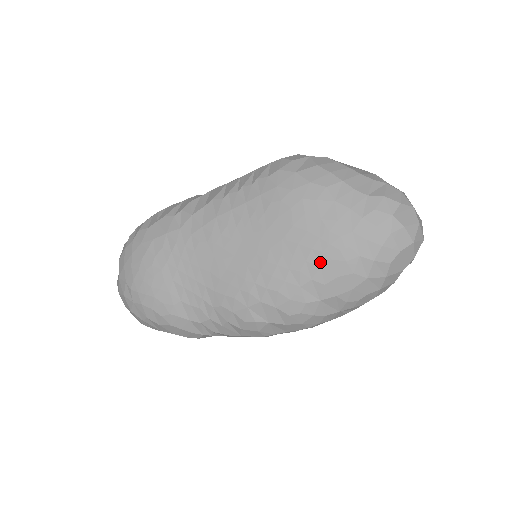
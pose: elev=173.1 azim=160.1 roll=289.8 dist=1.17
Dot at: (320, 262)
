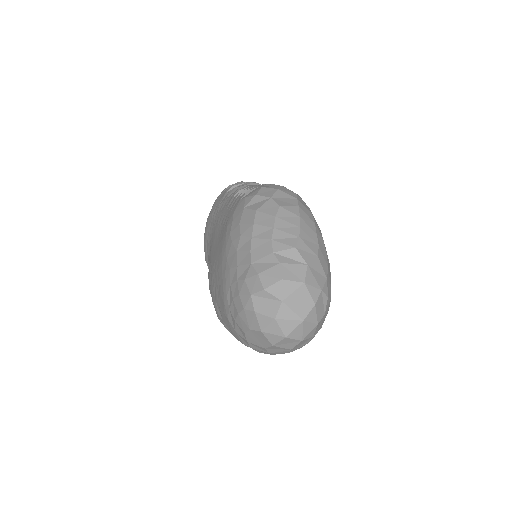
Dot at: (220, 292)
